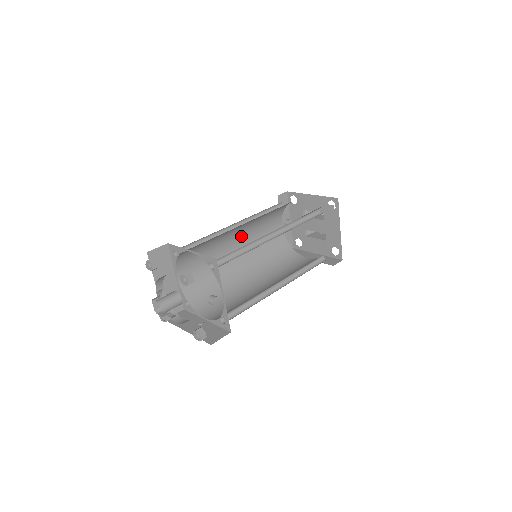
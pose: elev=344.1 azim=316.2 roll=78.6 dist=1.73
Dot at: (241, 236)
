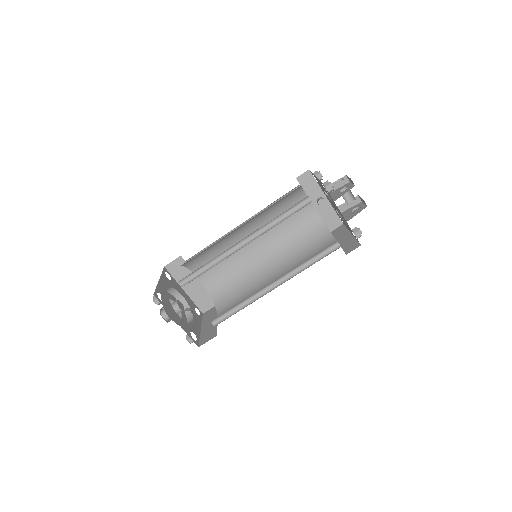
Dot at: occluded
